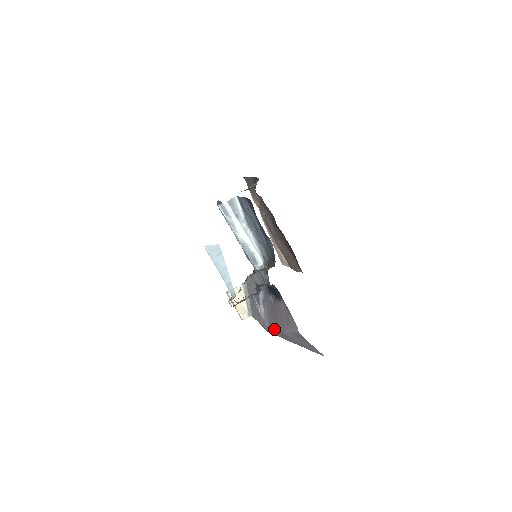
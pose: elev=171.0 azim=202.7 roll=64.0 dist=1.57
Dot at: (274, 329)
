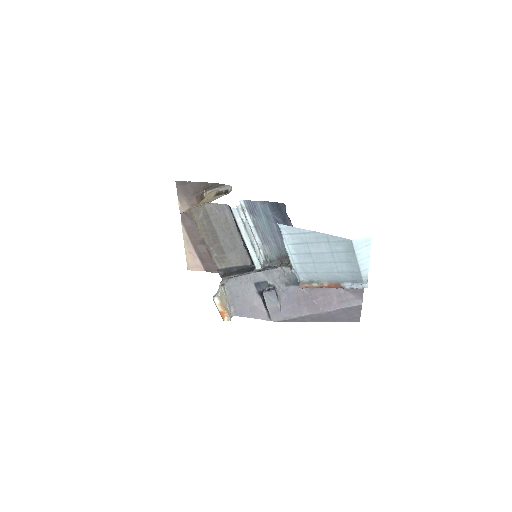
Dot at: (302, 315)
